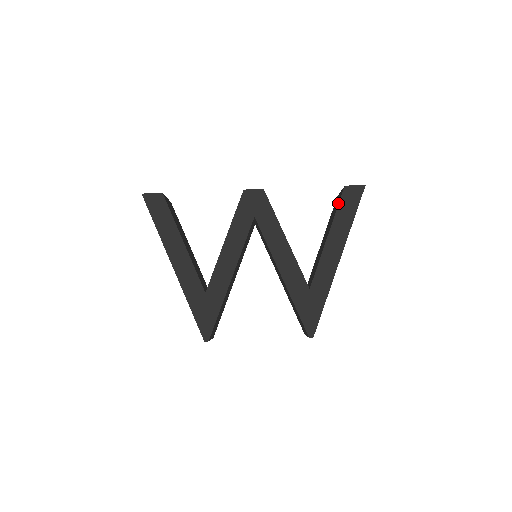
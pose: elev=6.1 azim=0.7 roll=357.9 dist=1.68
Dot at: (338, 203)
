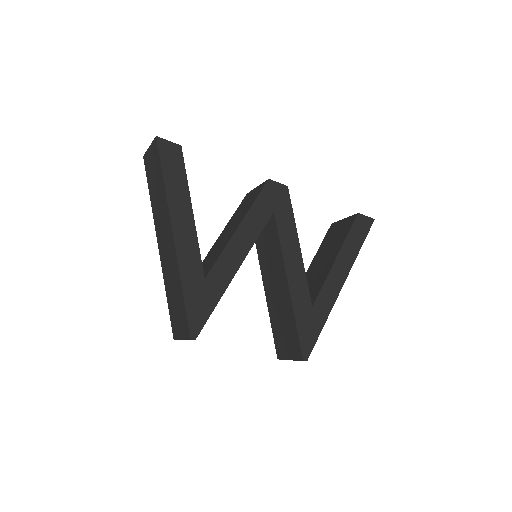
Dot at: (349, 227)
